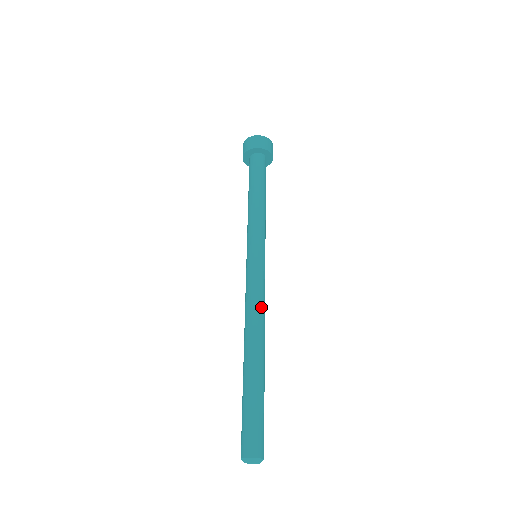
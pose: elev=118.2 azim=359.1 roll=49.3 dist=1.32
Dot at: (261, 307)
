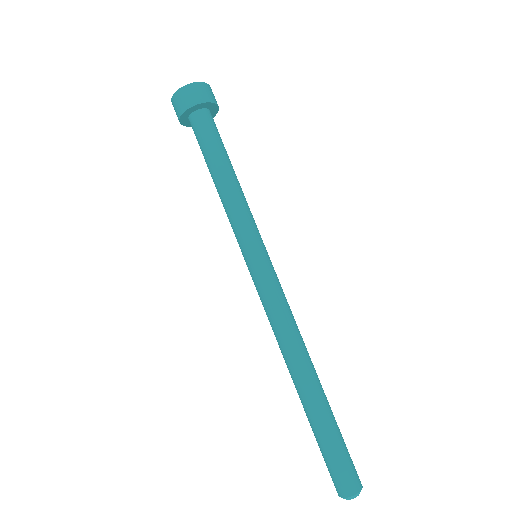
Dot at: (295, 321)
